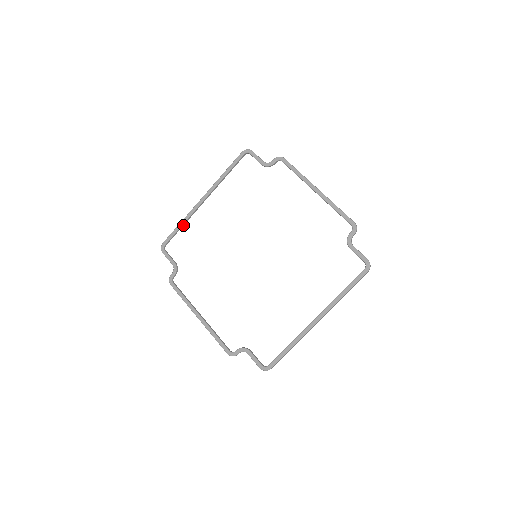
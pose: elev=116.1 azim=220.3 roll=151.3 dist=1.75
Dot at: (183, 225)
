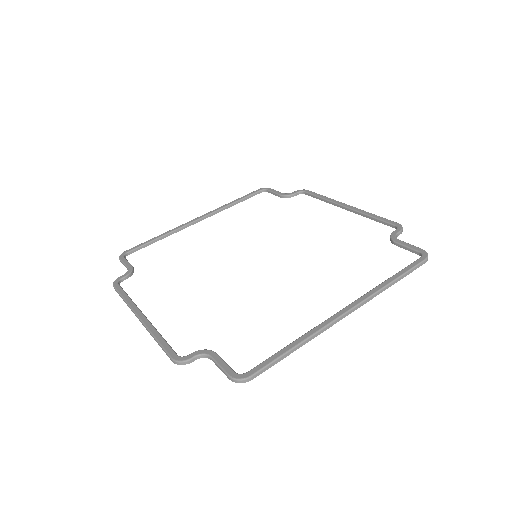
Dot at: occluded
